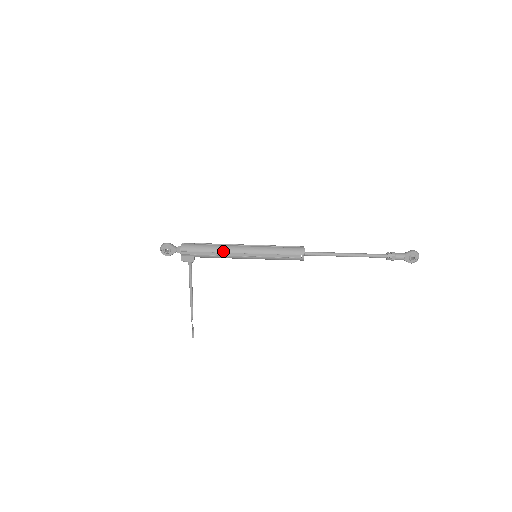
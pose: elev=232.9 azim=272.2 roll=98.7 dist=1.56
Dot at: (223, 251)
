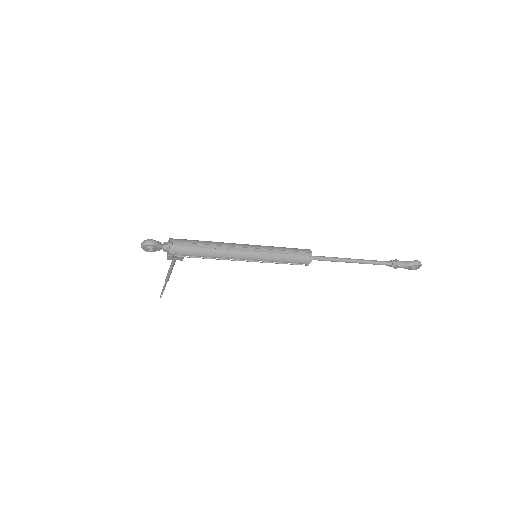
Dot at: (221, 256)
